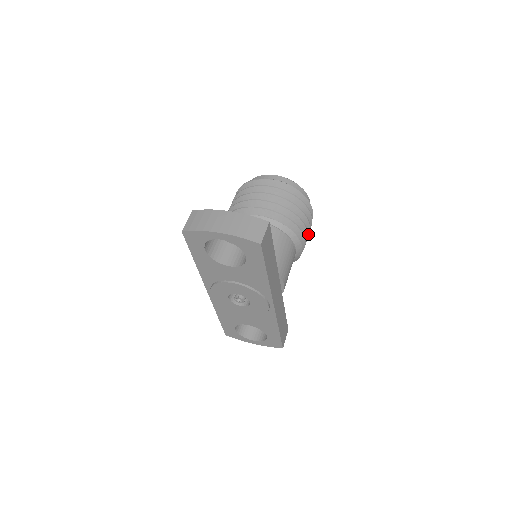
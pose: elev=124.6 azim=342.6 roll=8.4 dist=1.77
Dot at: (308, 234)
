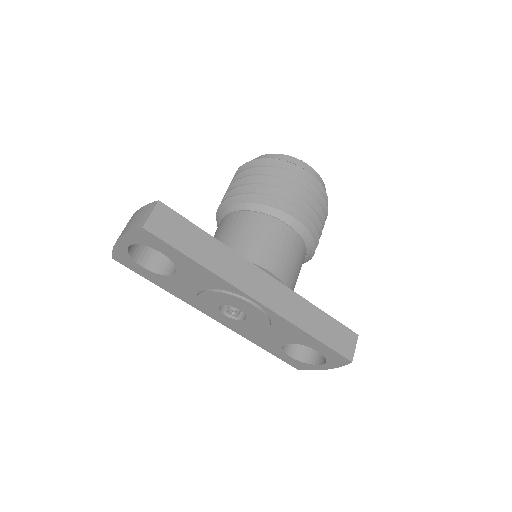
Dot at: (316, 201)
